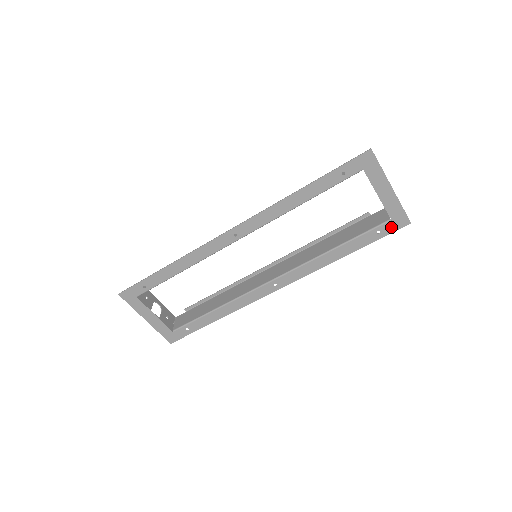
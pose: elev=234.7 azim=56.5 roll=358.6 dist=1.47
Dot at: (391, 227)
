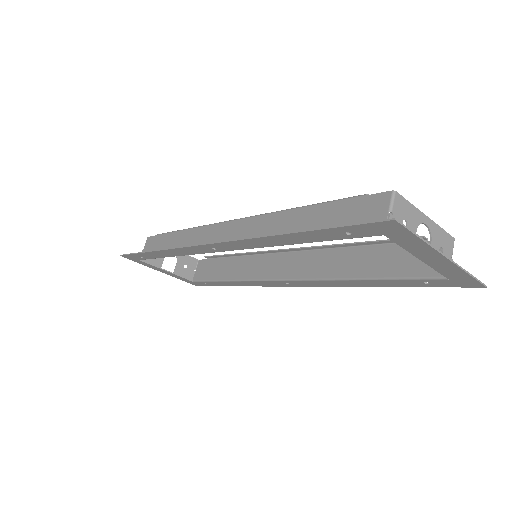
Dot at: (449, 283)
